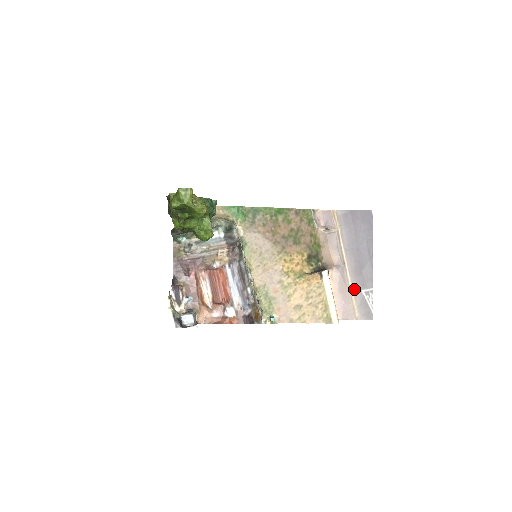
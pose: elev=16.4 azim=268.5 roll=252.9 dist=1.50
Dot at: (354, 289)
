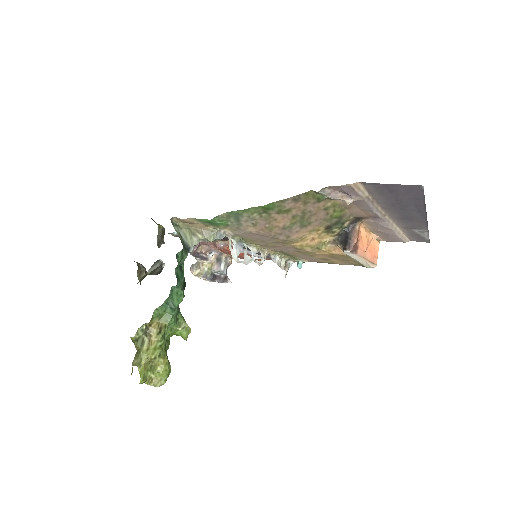
Dot at: (402, 228)
